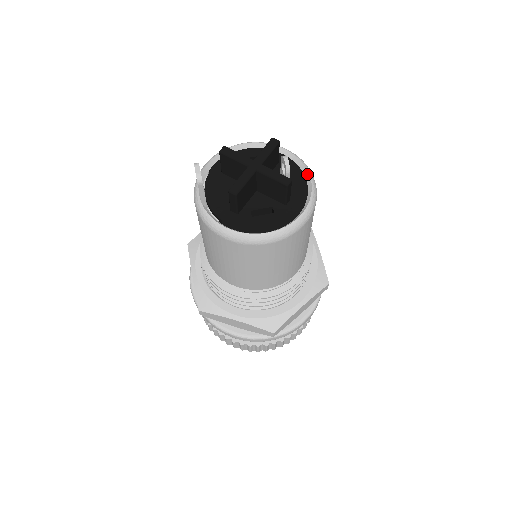
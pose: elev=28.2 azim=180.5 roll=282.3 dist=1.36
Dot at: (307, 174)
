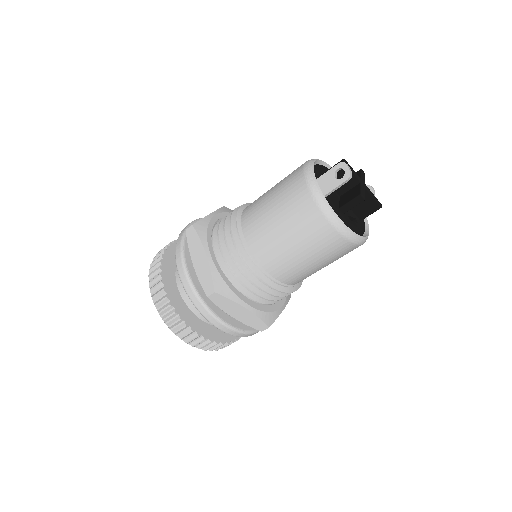
Dot at: occluded
